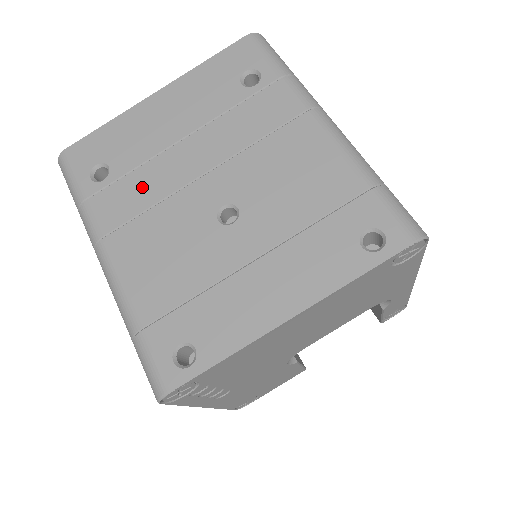
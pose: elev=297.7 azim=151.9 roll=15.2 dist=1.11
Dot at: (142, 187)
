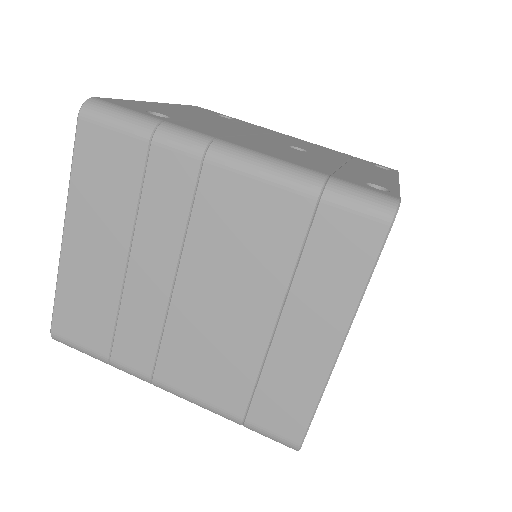
Dot at: (213, 128)
